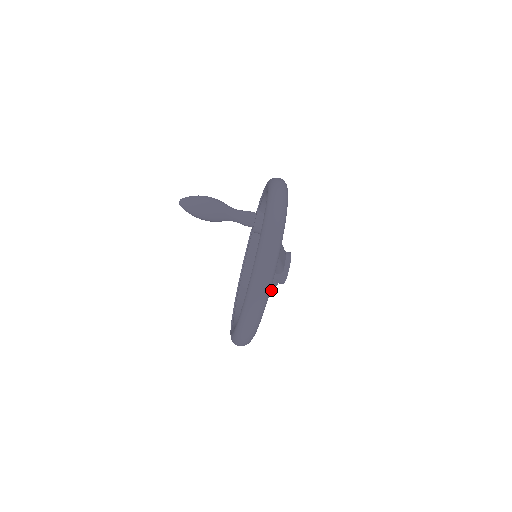
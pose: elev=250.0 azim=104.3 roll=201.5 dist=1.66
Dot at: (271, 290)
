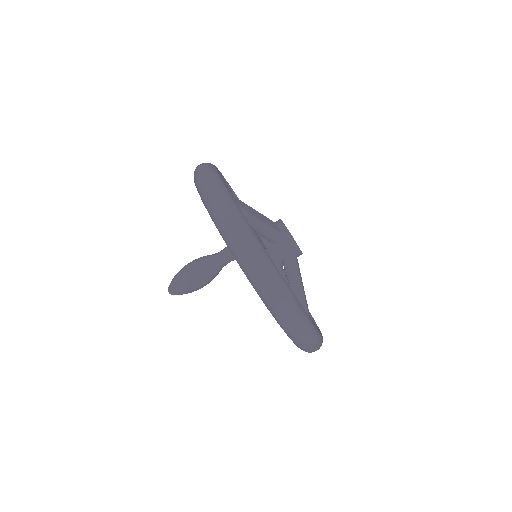
Dot at: (293, 266)
